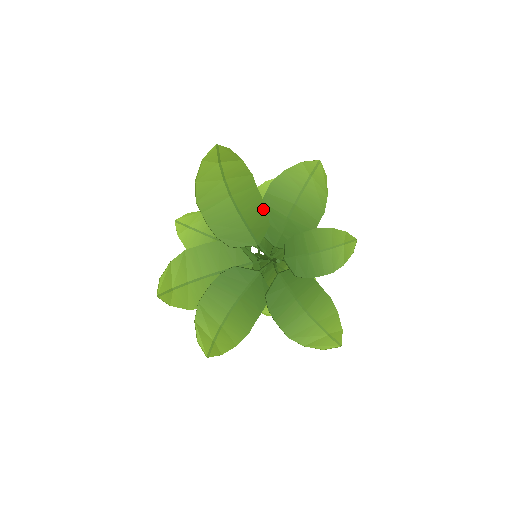
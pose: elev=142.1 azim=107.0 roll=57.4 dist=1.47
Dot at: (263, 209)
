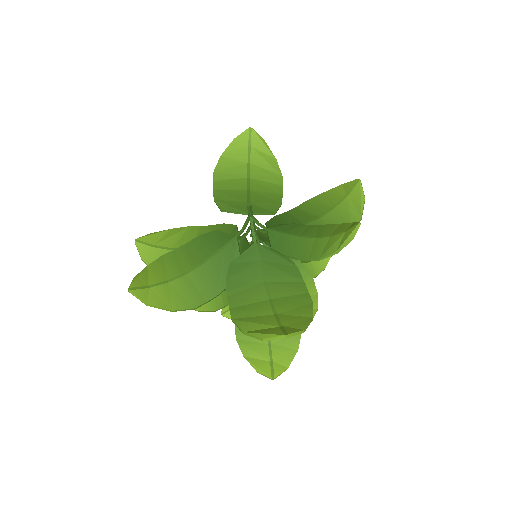
Dot at: (277, 201)
